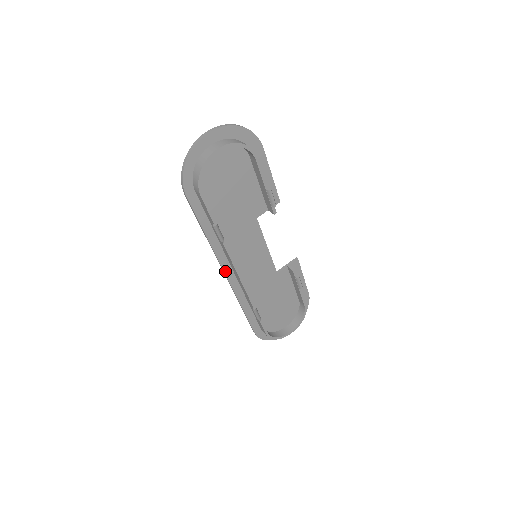
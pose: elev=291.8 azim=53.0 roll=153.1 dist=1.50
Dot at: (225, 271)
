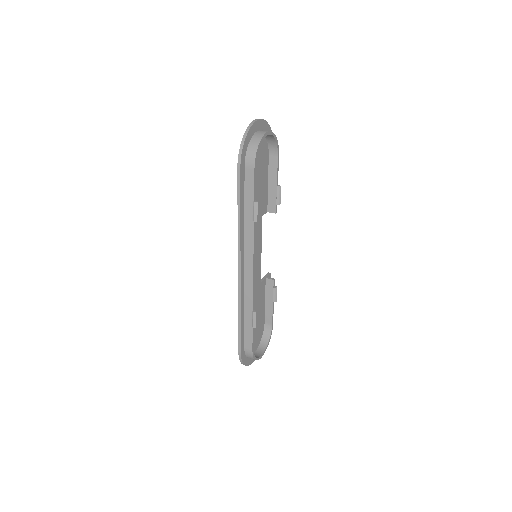
Dot at: (241, 263)
